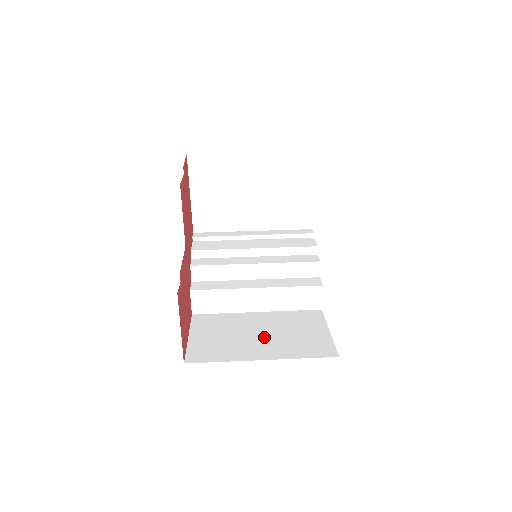
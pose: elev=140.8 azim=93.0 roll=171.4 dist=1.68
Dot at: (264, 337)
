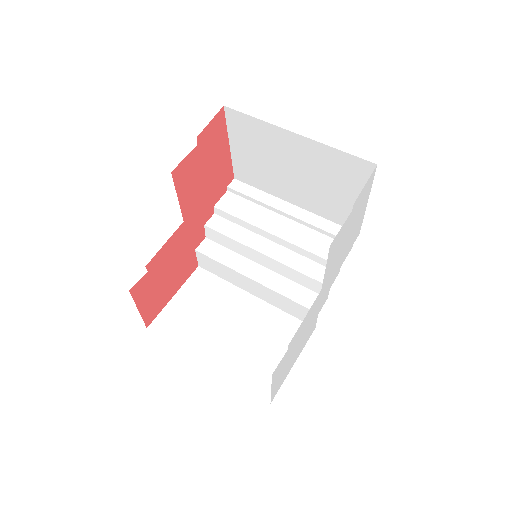
Dot at: (231, 335)
